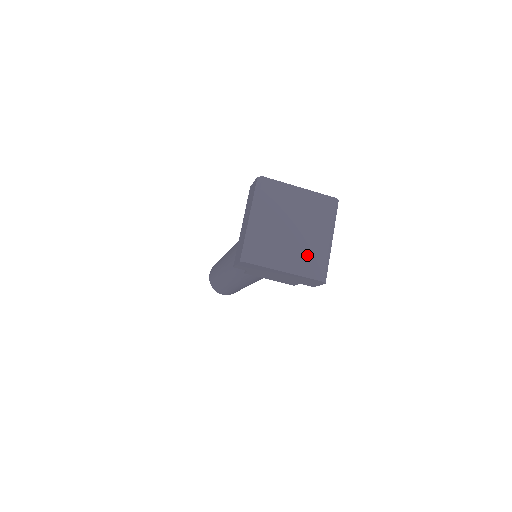
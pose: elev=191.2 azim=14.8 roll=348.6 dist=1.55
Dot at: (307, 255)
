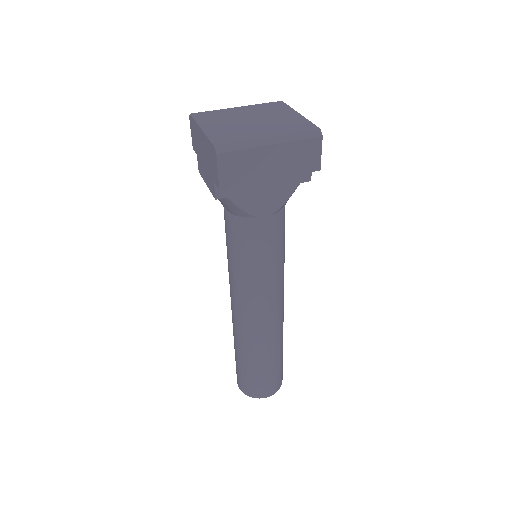
Dot at: (234, 132)
